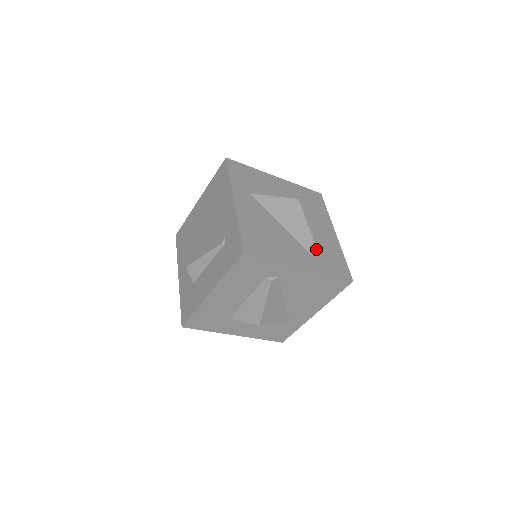
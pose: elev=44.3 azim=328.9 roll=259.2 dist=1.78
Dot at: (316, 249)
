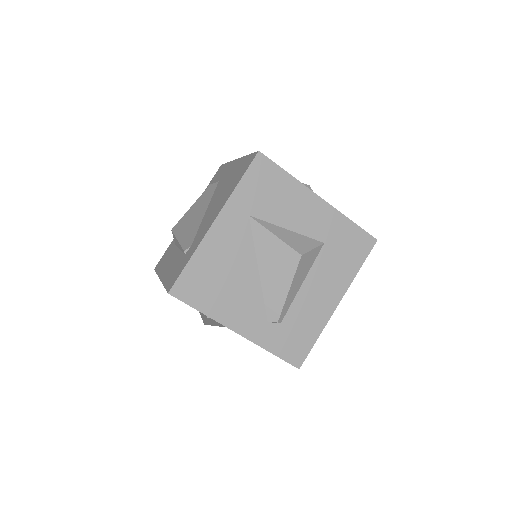
Dot at: (277, 319)
